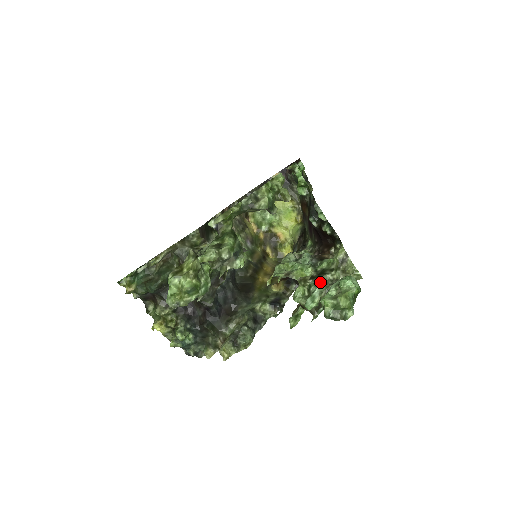
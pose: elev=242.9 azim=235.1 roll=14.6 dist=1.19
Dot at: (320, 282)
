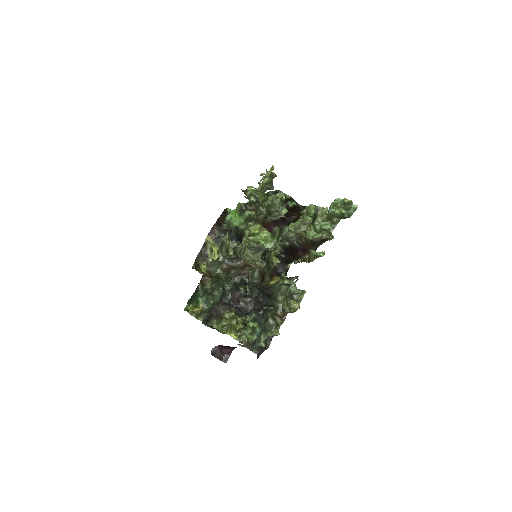
Dot at: occluded
